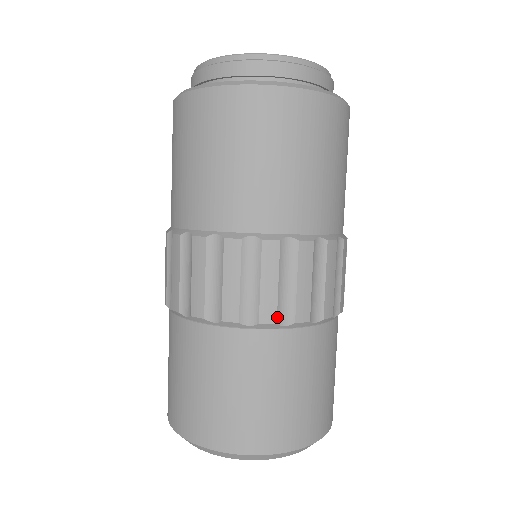
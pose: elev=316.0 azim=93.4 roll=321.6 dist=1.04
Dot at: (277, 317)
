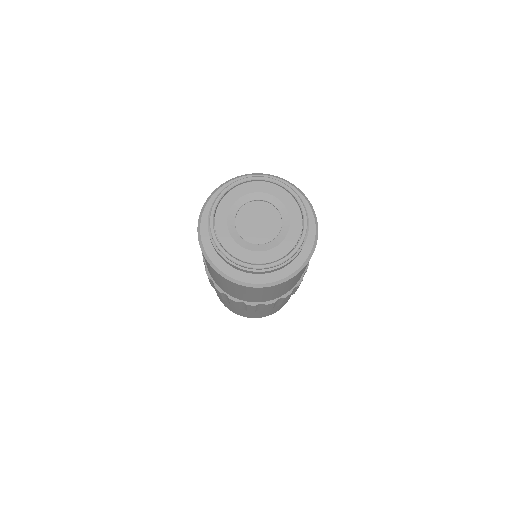
Dot at: occluded
